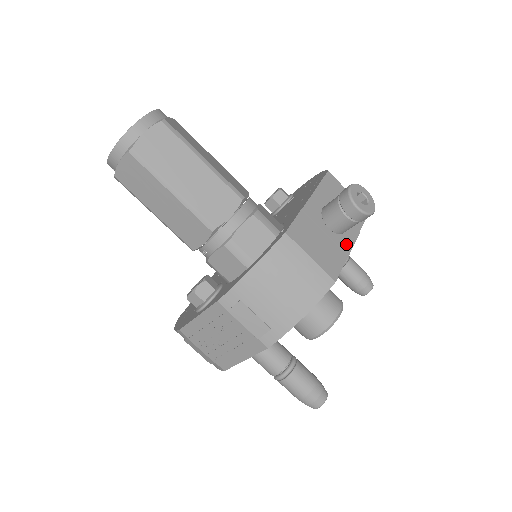
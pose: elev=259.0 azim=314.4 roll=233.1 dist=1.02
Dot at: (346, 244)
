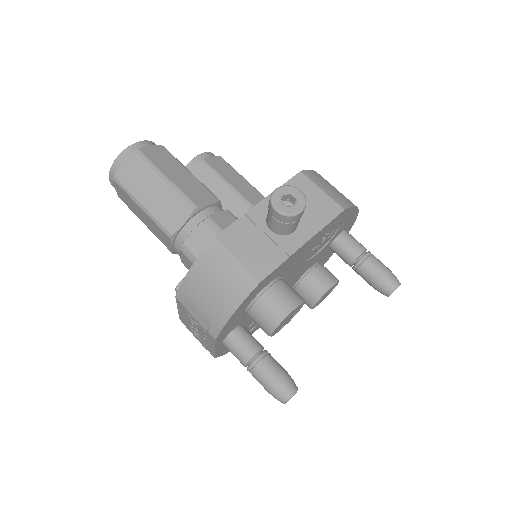
Dot at: (291, 245)
